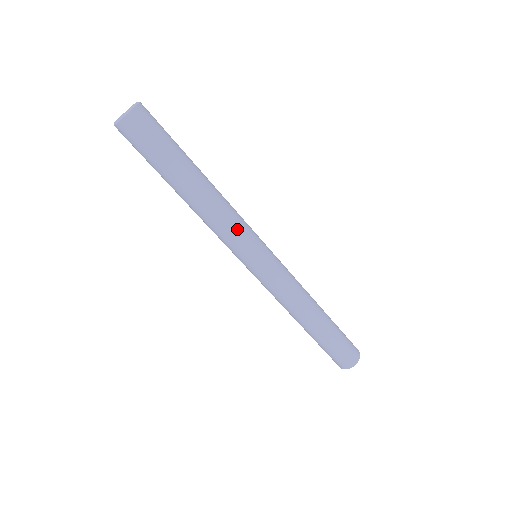
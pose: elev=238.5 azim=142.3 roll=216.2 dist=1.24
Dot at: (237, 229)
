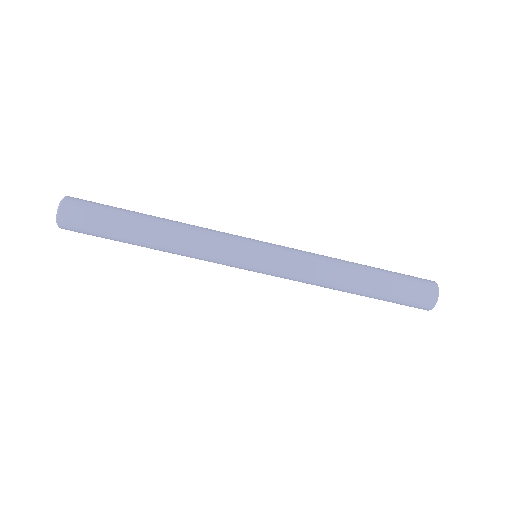
Dot at: (216, 238)
